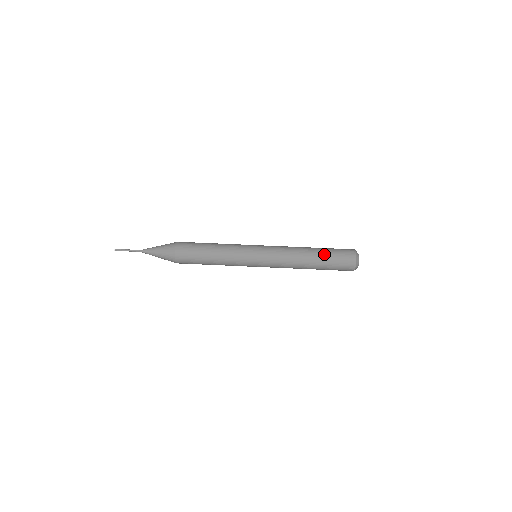
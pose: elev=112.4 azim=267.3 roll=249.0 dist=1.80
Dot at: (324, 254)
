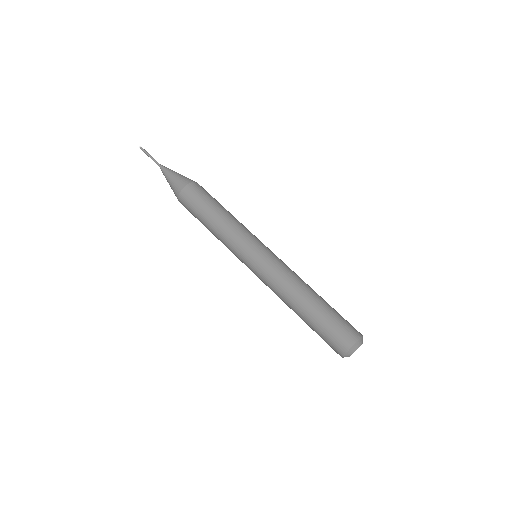
Dot at: (317, 317)
